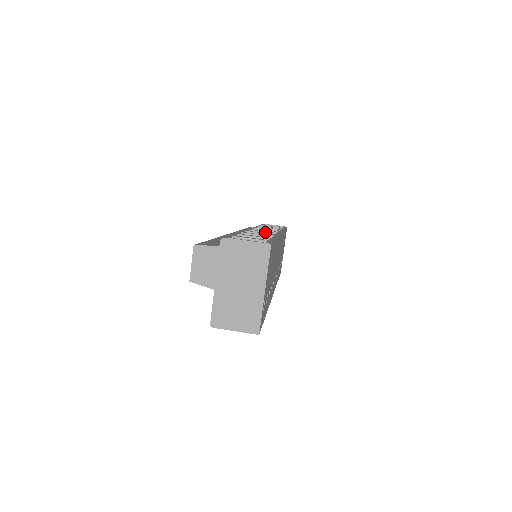
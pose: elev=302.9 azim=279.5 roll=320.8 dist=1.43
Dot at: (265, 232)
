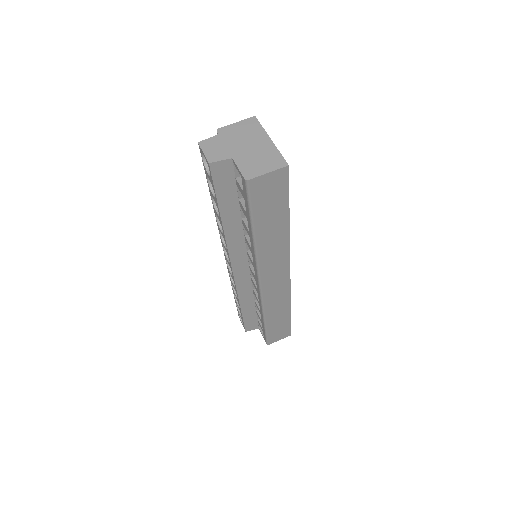
Dot at: occluded
